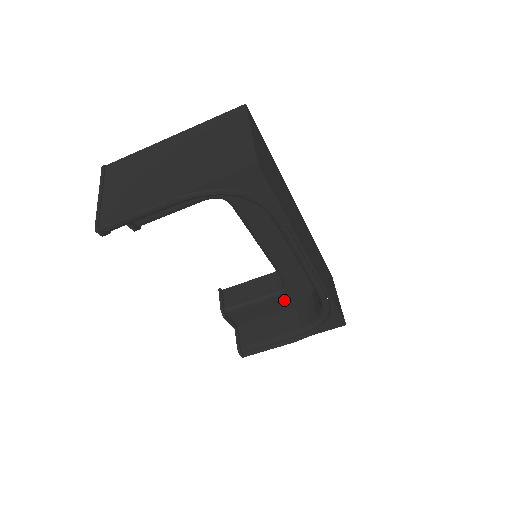
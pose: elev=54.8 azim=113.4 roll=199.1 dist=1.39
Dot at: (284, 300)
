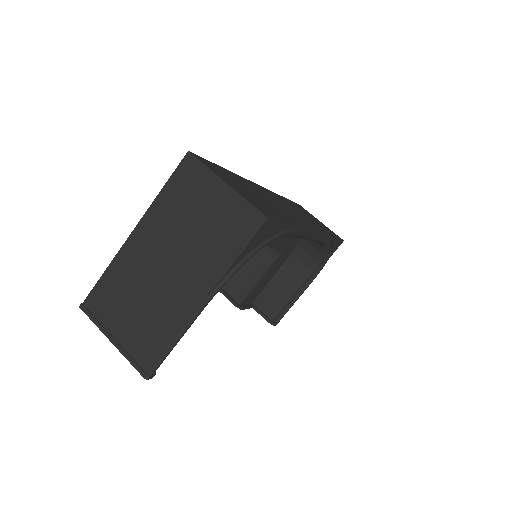
Dot at: (281, 258)
